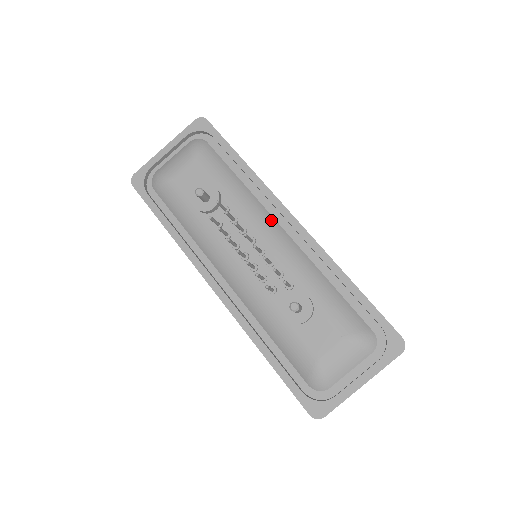
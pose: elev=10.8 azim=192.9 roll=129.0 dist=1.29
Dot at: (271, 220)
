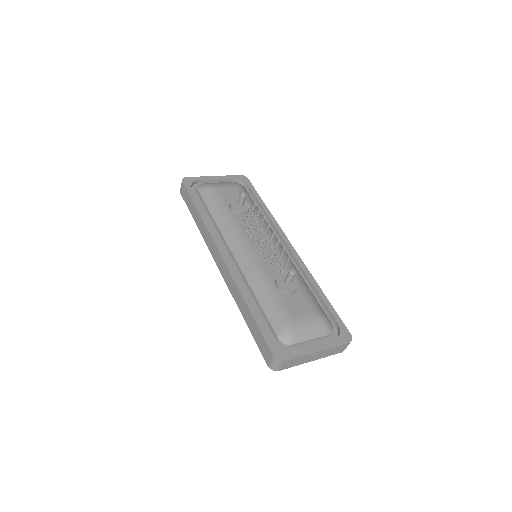
Dot at: occluded
